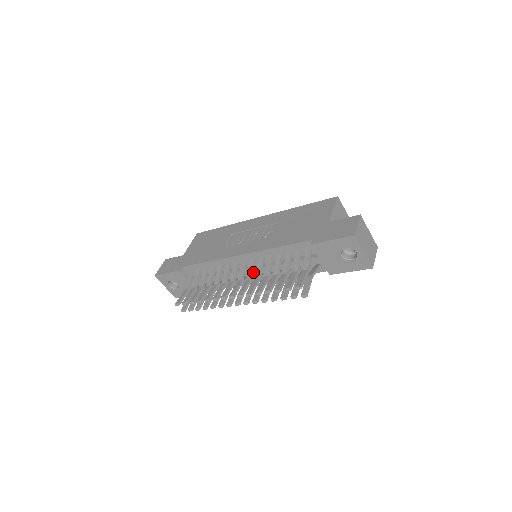
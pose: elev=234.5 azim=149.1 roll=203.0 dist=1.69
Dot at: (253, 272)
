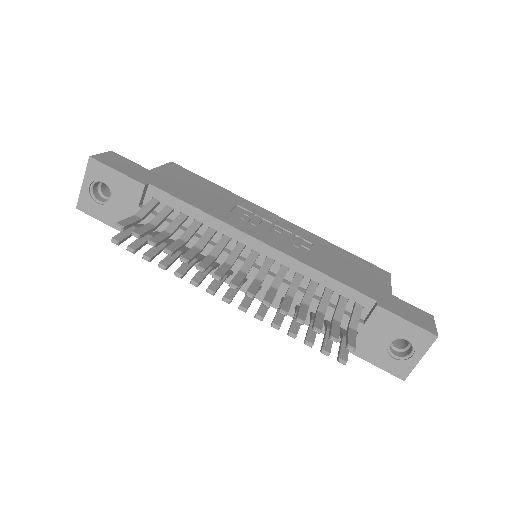
Dot at: occluded
